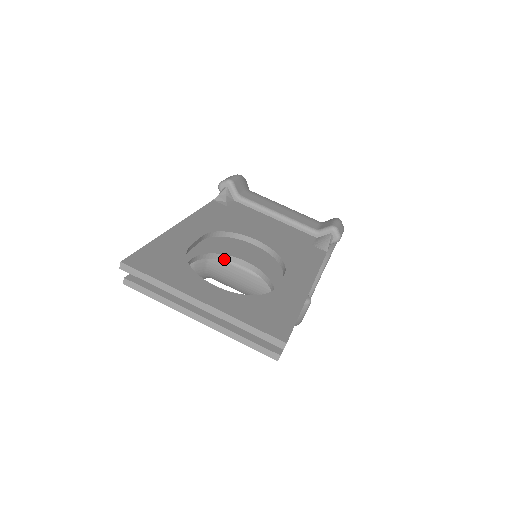
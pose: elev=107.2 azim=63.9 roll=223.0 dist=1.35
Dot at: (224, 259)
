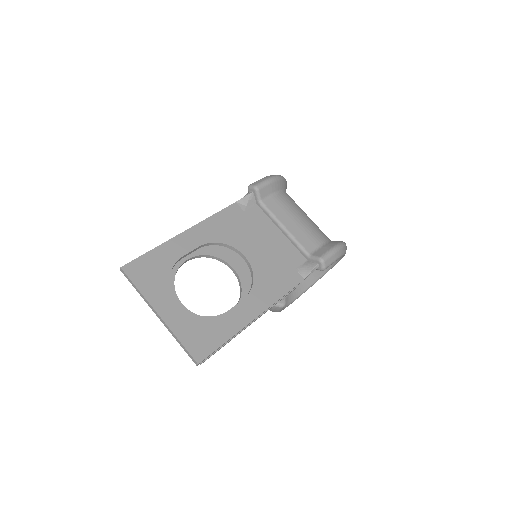
Dot at: (219, 260)
